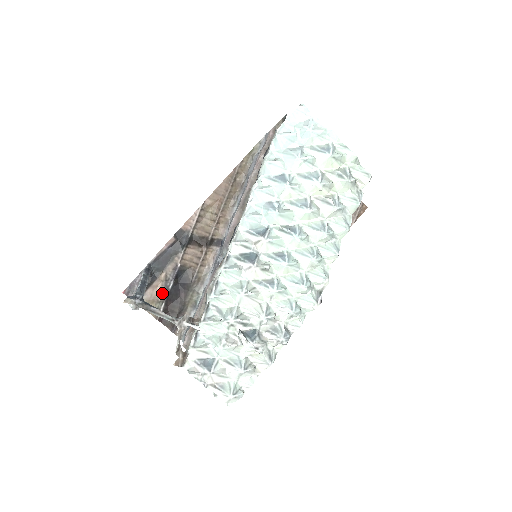
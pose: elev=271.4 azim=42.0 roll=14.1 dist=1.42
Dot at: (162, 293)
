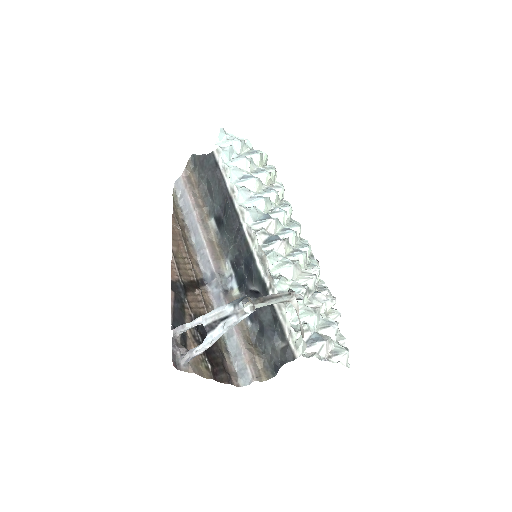
Dot at: occluded
